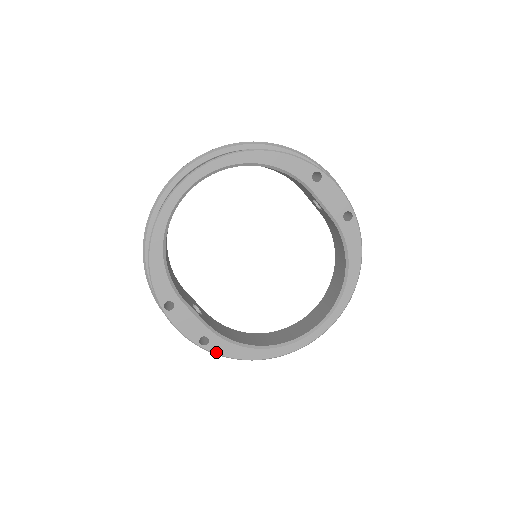
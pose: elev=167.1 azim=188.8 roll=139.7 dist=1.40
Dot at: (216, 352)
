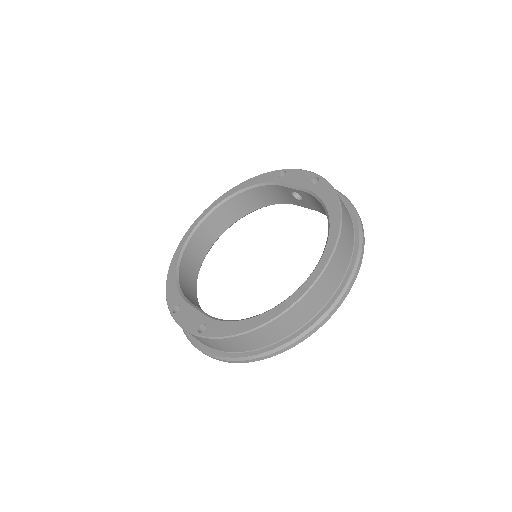
Dot at: (212, 335)
